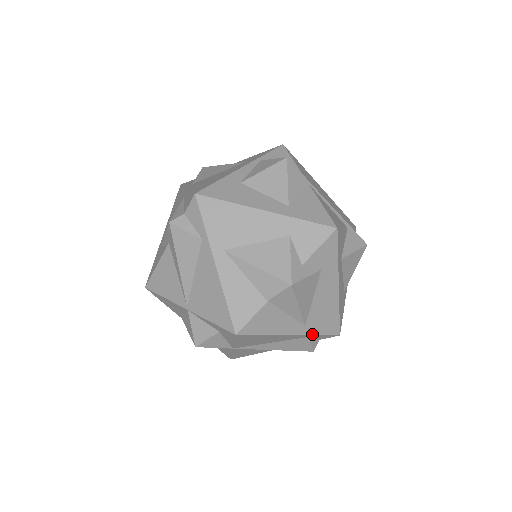
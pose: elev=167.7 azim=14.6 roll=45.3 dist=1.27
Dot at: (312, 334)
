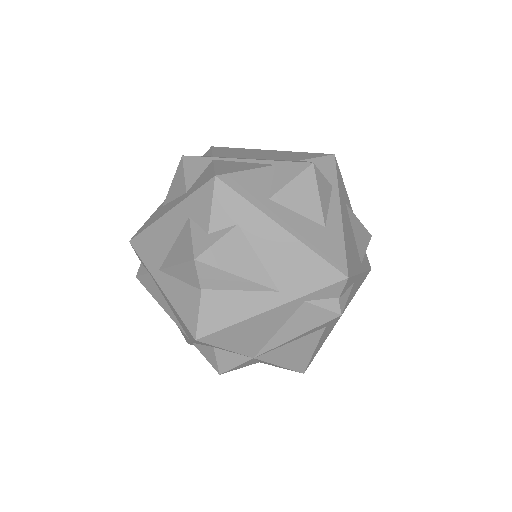
Dot at: (300, 296)
